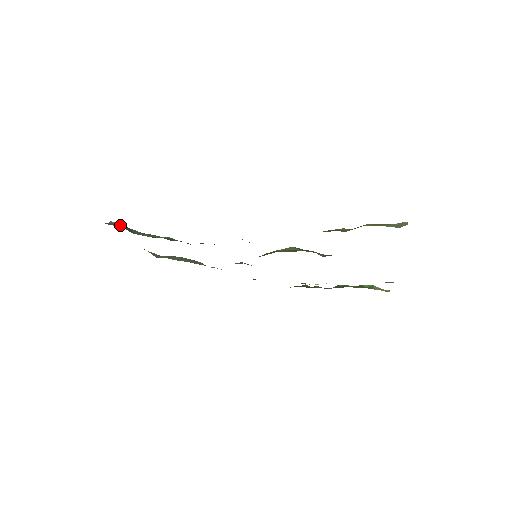
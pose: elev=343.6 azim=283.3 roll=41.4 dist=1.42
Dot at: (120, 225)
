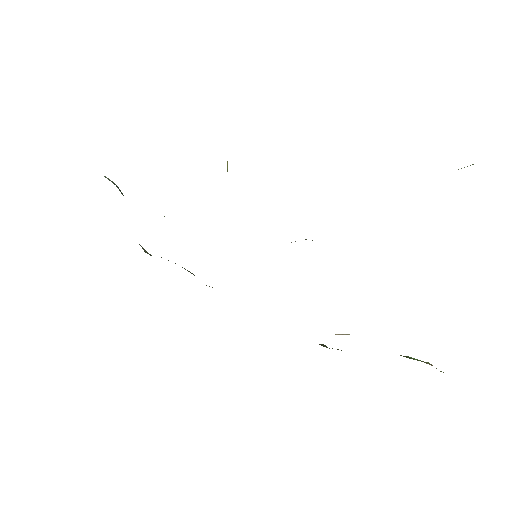
Dot at: (112, 182)
